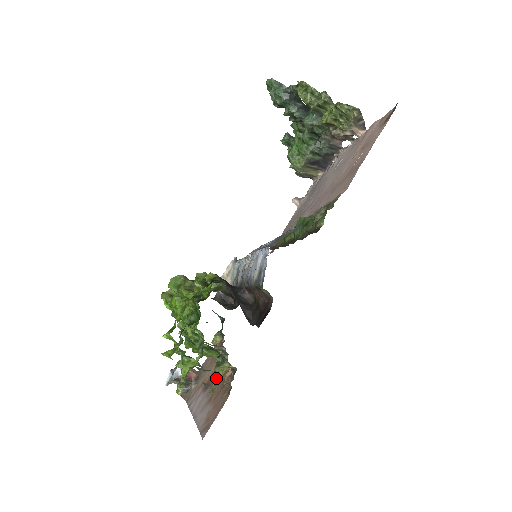
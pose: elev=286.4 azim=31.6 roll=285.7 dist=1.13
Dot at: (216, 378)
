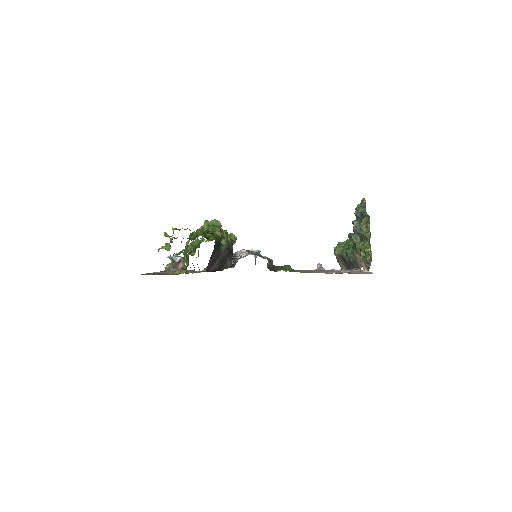
Dot at: (176, 271)
